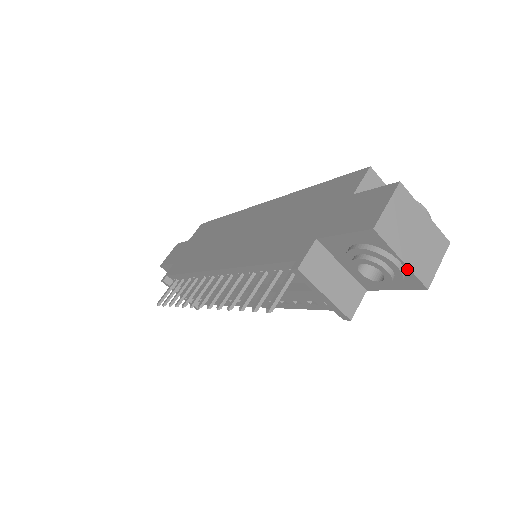
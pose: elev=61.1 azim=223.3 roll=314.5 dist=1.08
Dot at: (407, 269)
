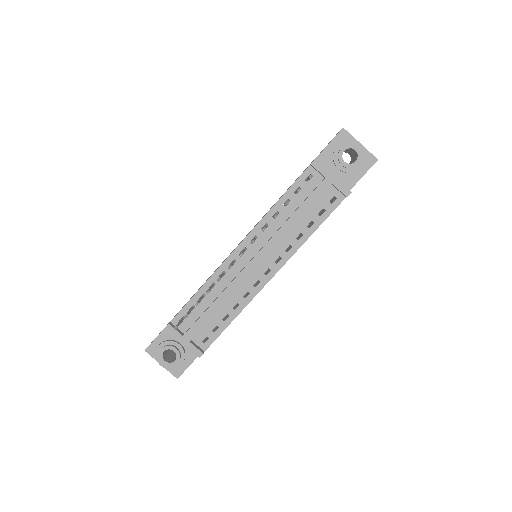
Dot at: (365, 149)
